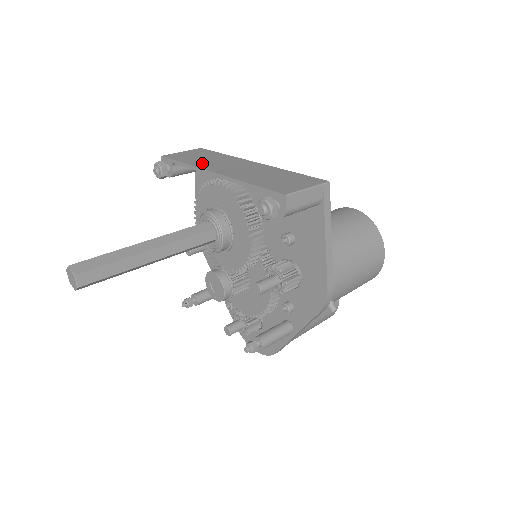
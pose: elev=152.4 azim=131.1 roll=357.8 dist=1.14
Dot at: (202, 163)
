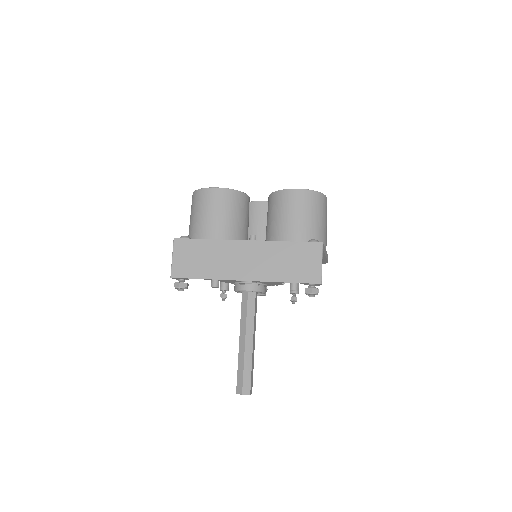
Dot at: (218, 271)
